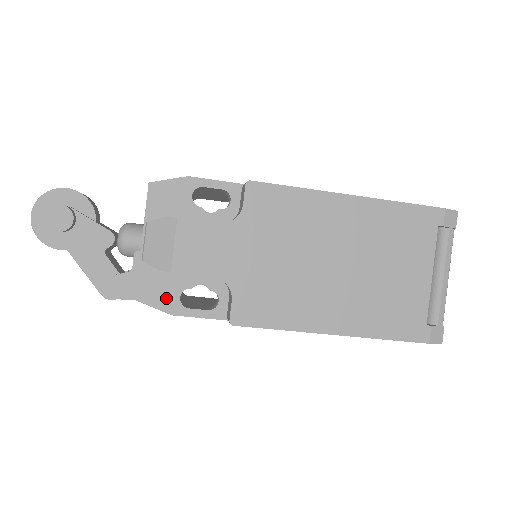
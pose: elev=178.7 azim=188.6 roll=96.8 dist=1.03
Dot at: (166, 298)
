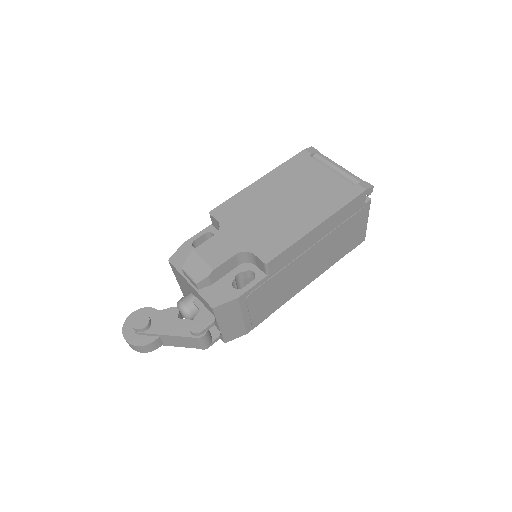
Dot at: (227, 294)
